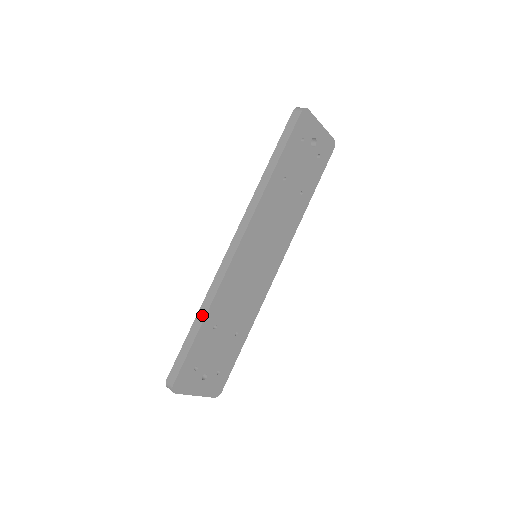
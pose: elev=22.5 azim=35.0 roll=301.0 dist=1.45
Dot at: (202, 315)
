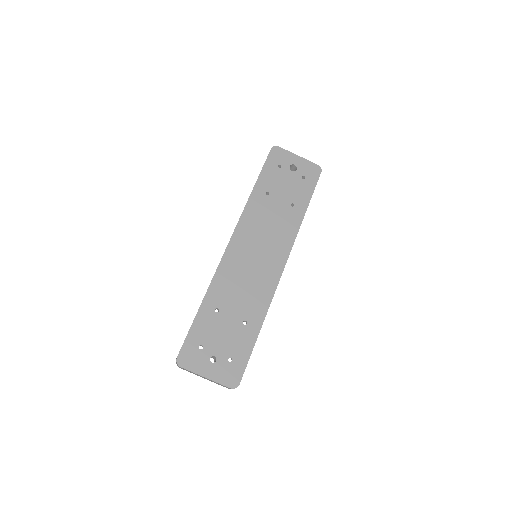
Dot at: (203, 299)
